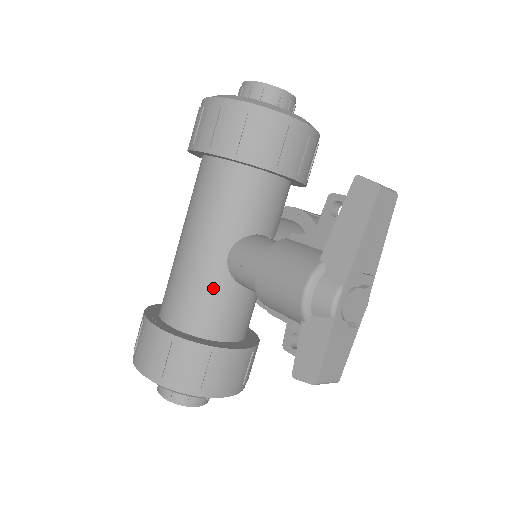
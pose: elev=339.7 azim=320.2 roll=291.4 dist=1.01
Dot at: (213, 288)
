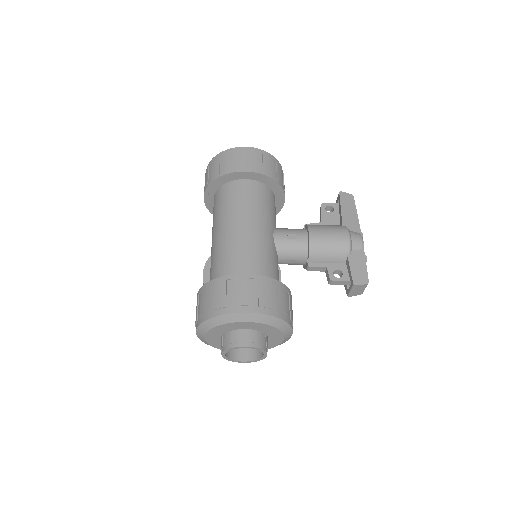
Dot at: (272, 255)
